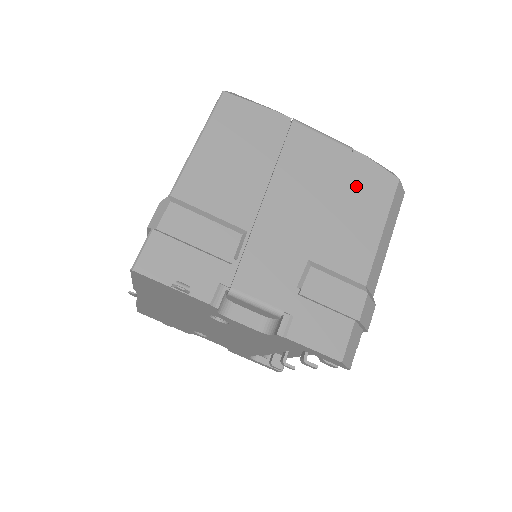
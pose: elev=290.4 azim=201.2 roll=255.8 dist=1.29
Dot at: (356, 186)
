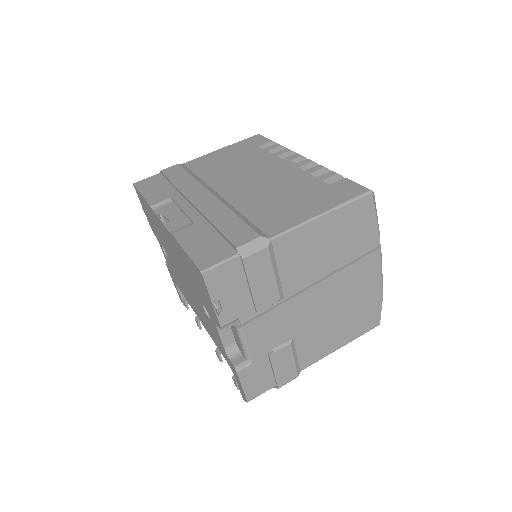
Dot at: (359, 313)
